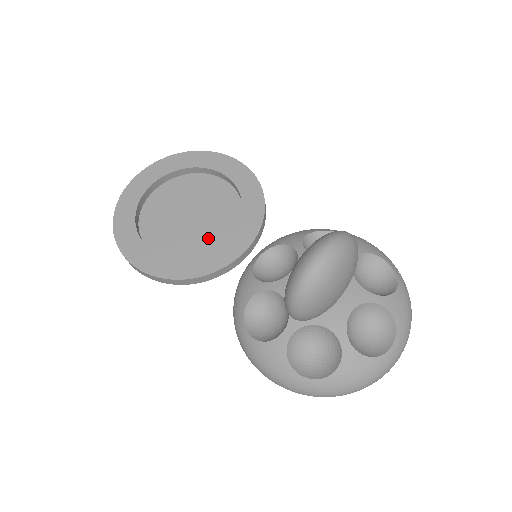
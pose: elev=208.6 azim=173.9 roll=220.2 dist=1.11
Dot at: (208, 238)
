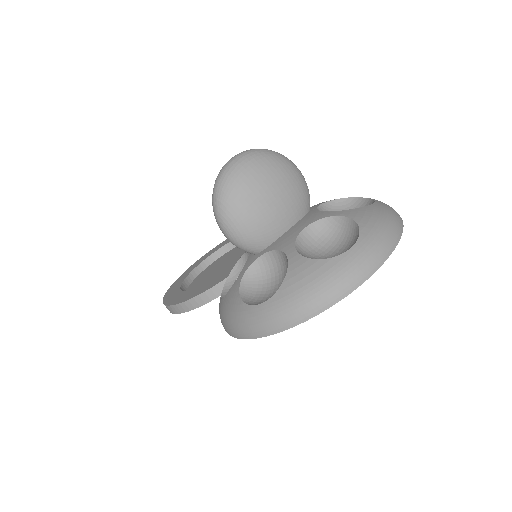
Dot at: occluded
